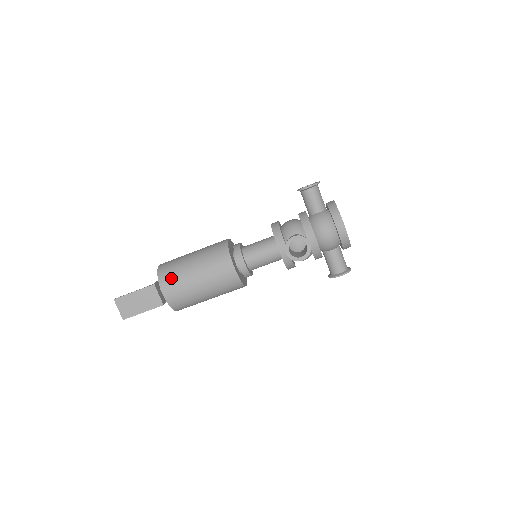
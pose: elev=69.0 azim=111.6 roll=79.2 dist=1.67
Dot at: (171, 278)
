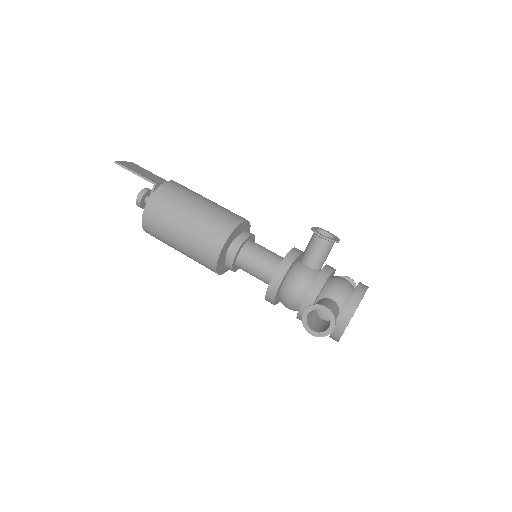
Dot at: occluded
